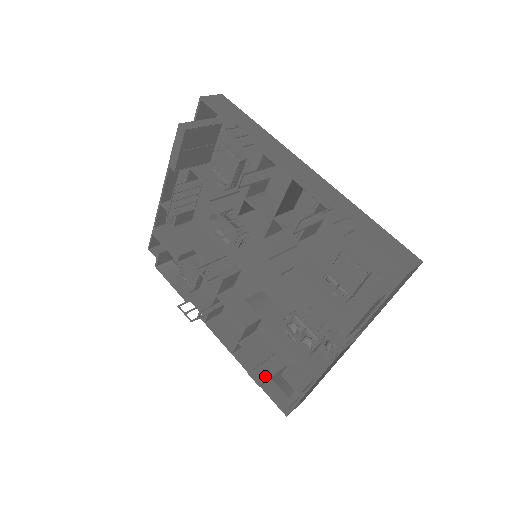
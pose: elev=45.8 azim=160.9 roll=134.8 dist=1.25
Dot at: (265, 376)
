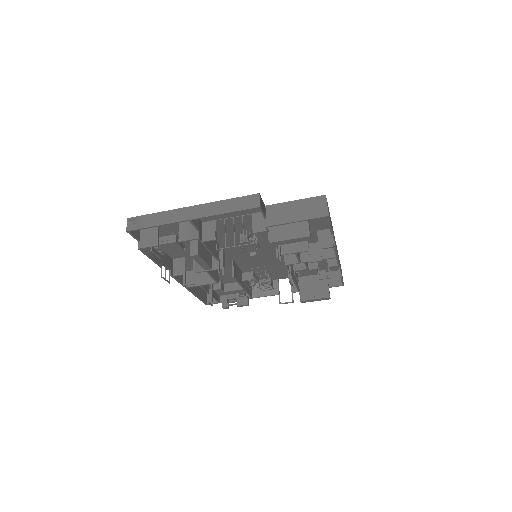
Dot at: (197, 289)
